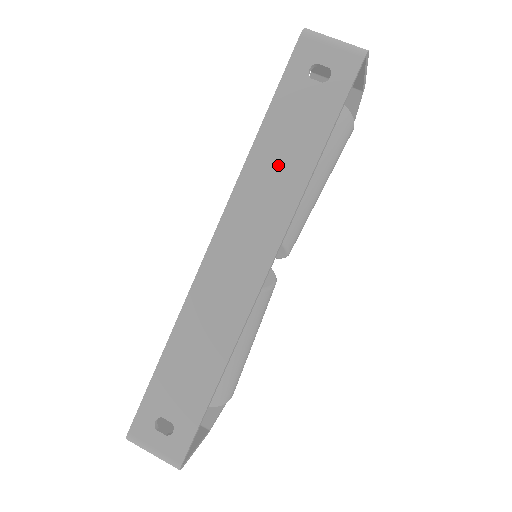
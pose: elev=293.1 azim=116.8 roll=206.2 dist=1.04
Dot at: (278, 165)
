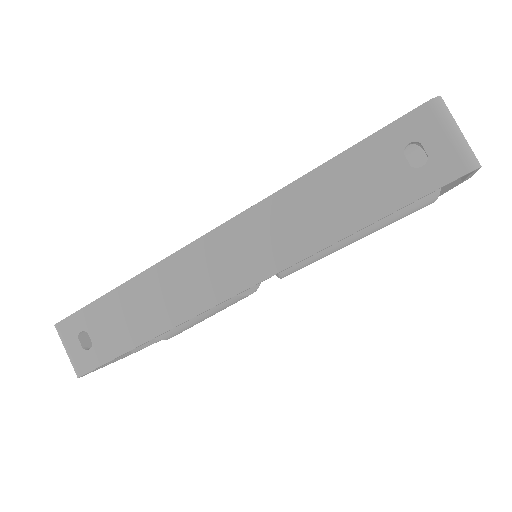
Dot at: (313, 211)
